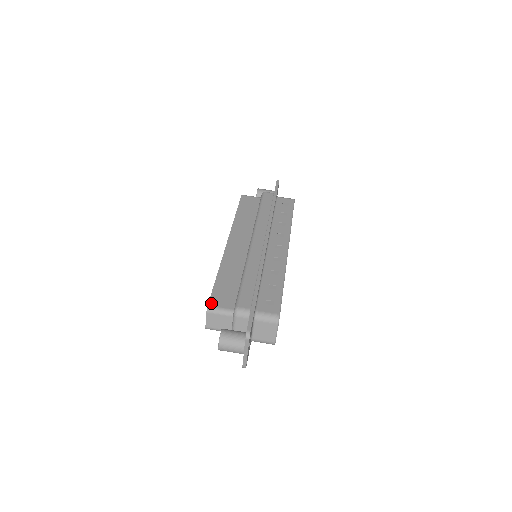
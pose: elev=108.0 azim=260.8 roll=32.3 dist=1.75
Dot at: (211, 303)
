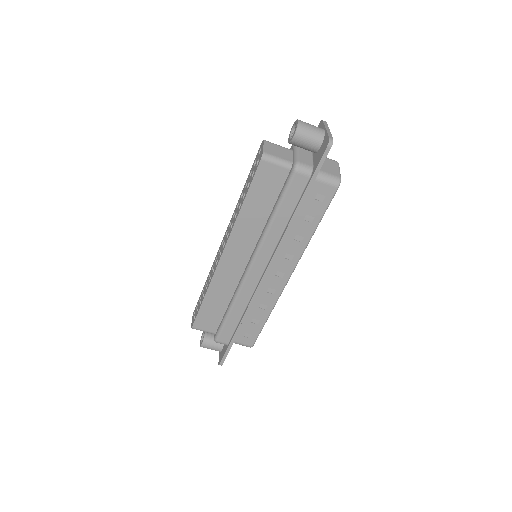
Dot at: (195, 326)
